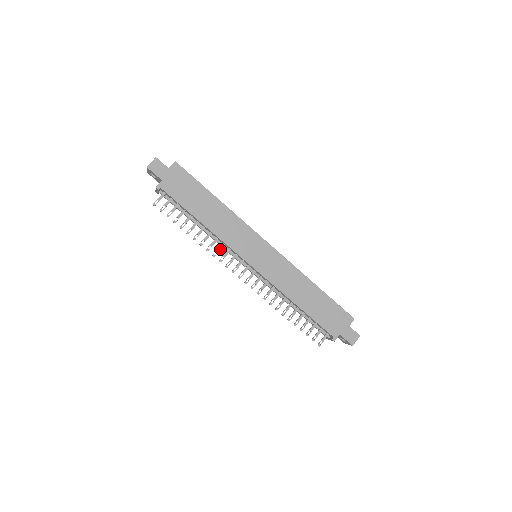
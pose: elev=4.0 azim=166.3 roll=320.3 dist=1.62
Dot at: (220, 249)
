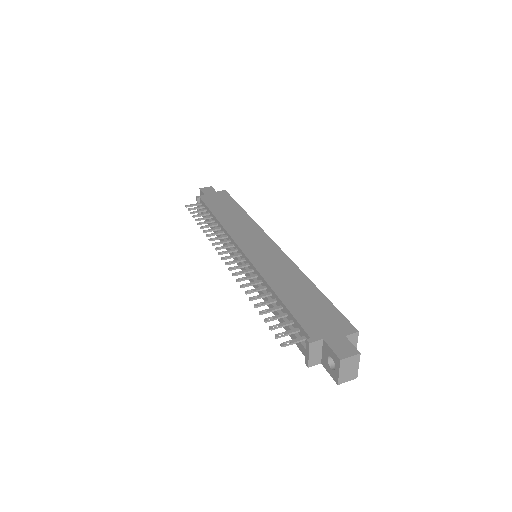
Dot at: (220, 238)
